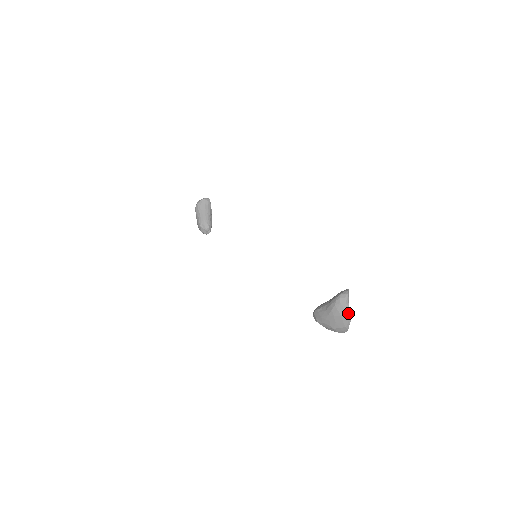
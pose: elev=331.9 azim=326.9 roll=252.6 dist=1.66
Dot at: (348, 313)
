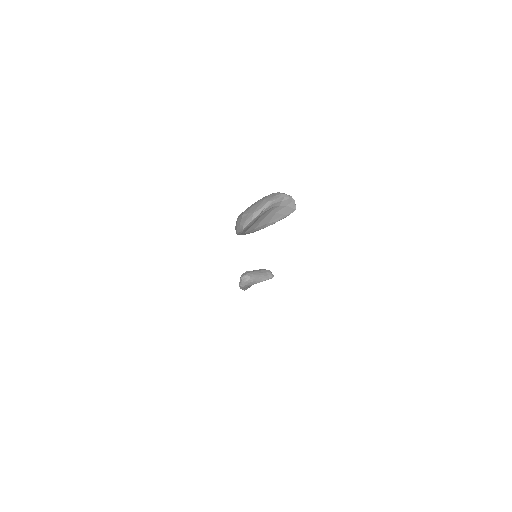
Dot at: (272, 200)
